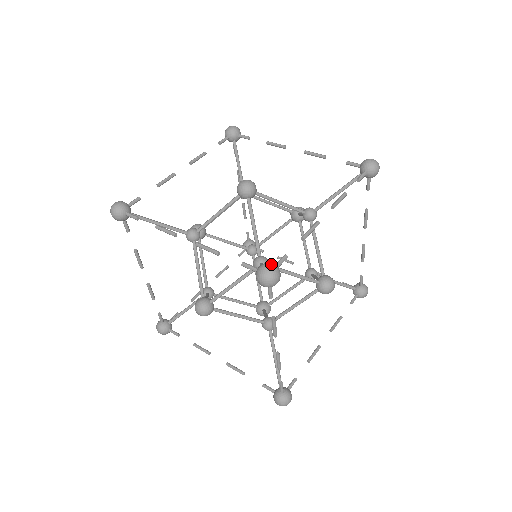
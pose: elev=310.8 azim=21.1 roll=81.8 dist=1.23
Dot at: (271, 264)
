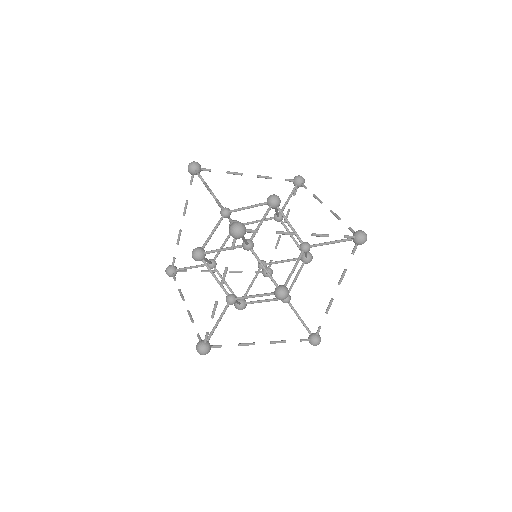
Dot at: (198, 346)
